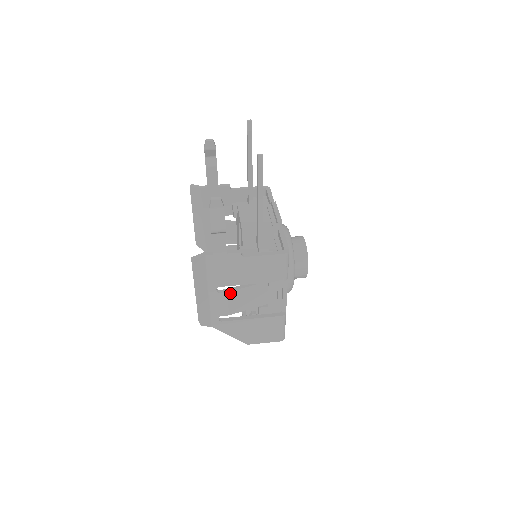
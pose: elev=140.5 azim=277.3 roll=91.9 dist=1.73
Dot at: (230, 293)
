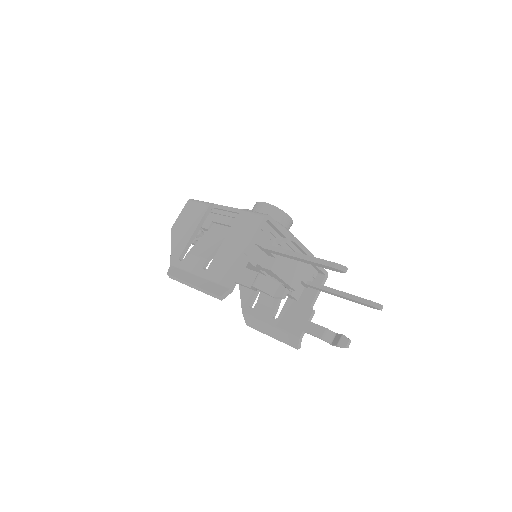
Dot at: (277, 308)
